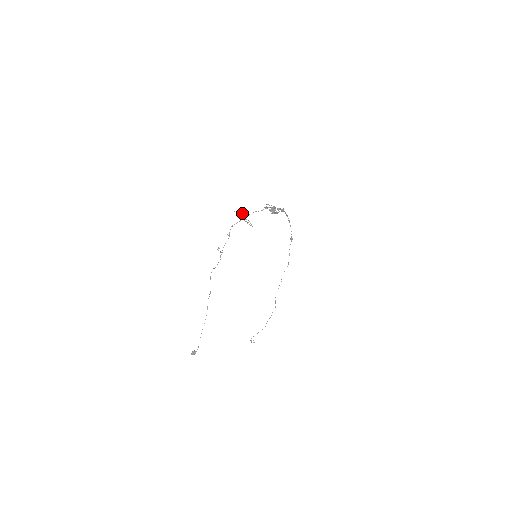
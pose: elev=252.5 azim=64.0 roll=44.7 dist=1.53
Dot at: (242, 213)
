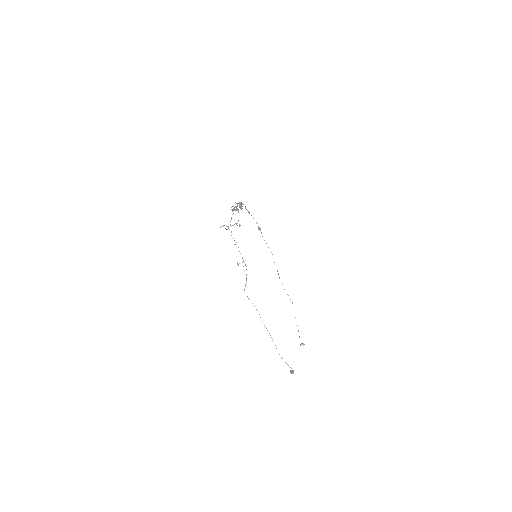
Dot at: occluded
